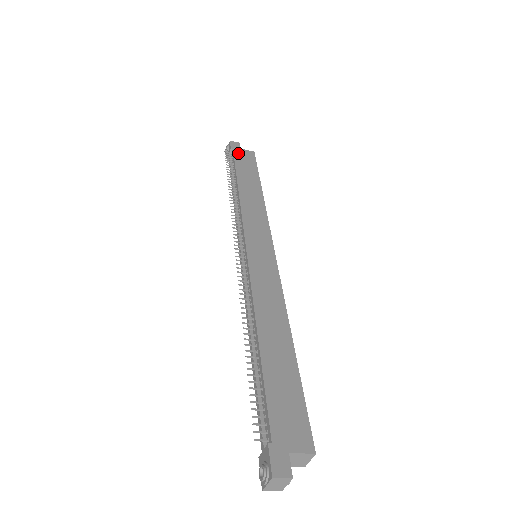
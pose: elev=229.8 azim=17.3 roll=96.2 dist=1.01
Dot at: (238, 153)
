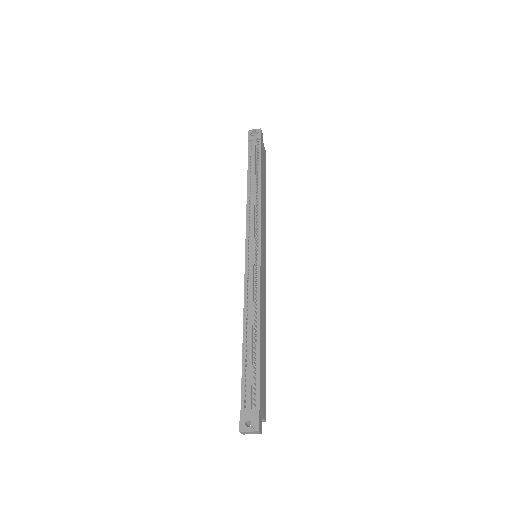
Dot at: occluded
